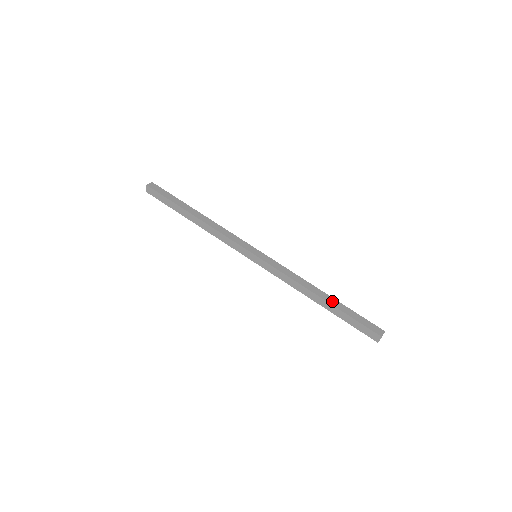
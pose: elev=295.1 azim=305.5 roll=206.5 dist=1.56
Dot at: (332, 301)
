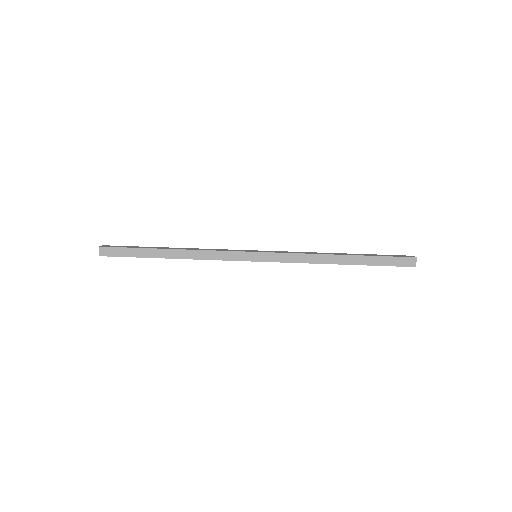
Dot at: (353, 254)
